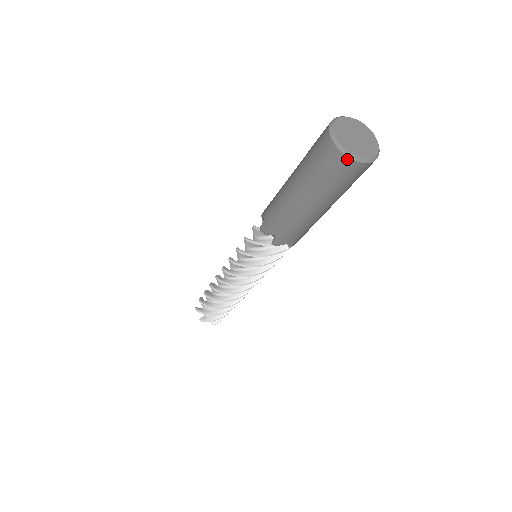
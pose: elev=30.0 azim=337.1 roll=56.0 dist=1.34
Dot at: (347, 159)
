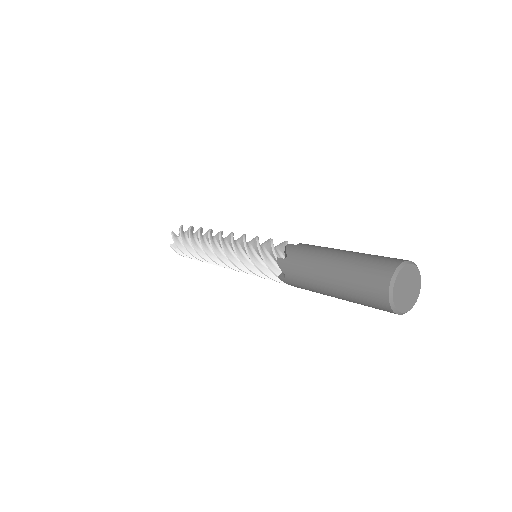
Dot at: (388, 306)
